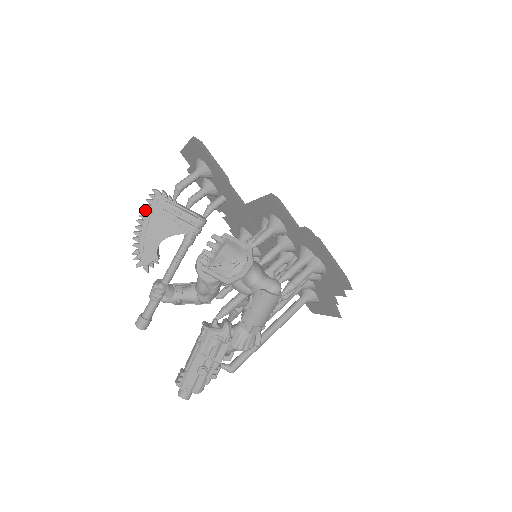
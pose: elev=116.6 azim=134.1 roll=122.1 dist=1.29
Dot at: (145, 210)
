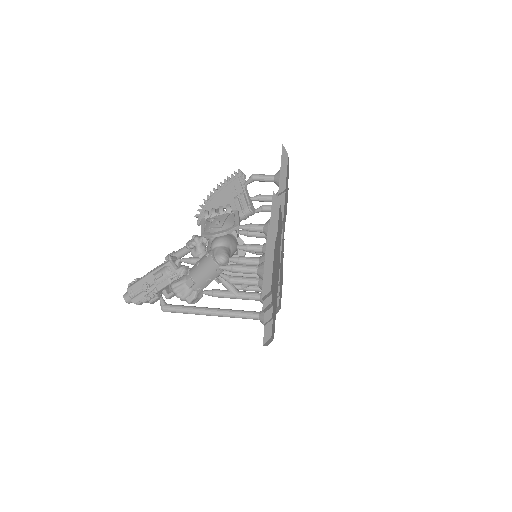
Dot at: (226, 180)
